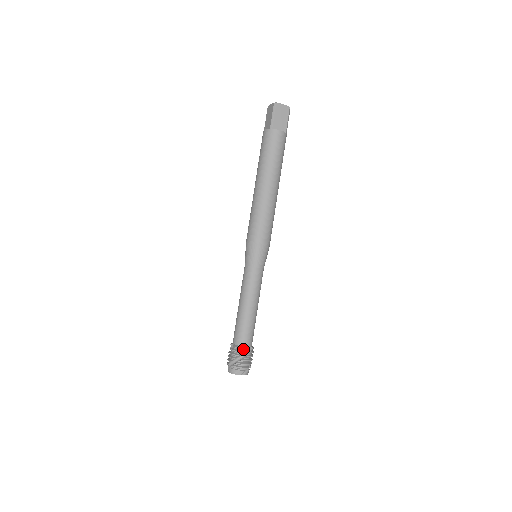
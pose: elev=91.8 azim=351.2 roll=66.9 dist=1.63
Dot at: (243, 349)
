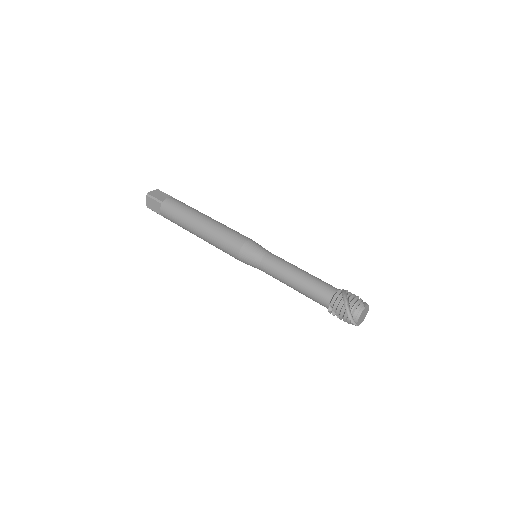
Dot at: (338, 293)
